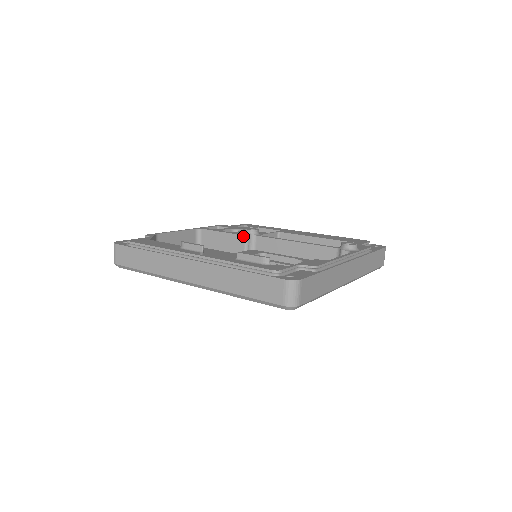
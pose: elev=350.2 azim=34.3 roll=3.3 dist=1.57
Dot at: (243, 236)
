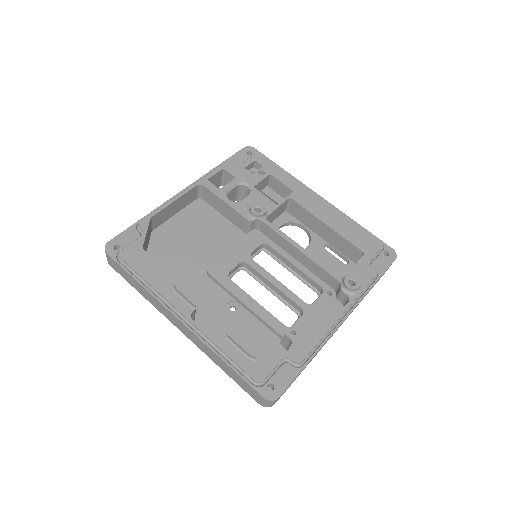
Dot at: (247, 220)
